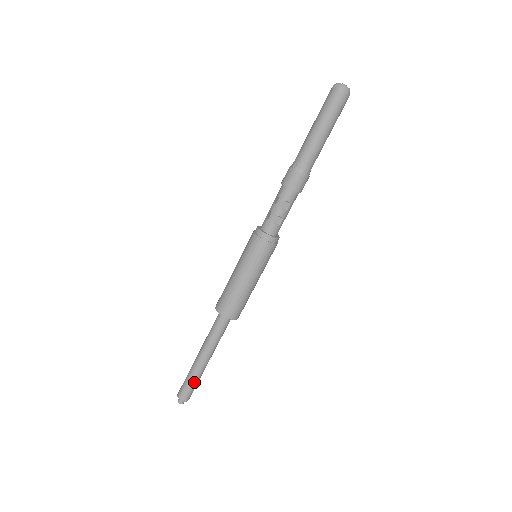
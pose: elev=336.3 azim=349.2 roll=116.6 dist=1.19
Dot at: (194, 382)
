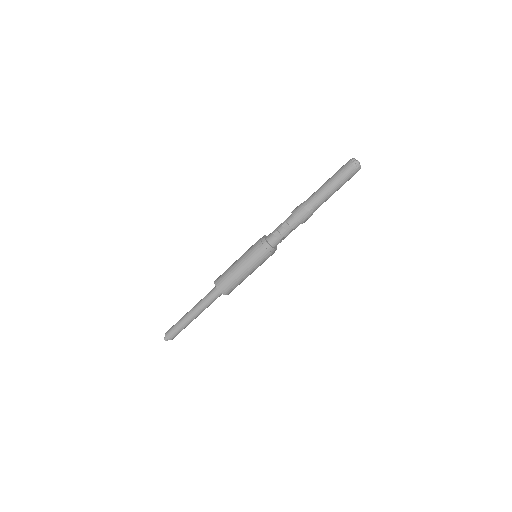
Dot at: occluded
